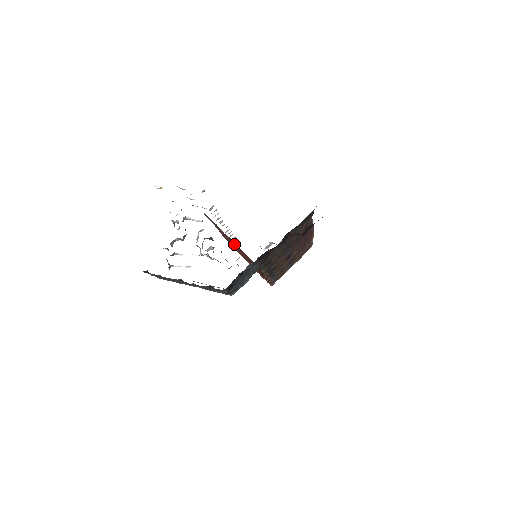
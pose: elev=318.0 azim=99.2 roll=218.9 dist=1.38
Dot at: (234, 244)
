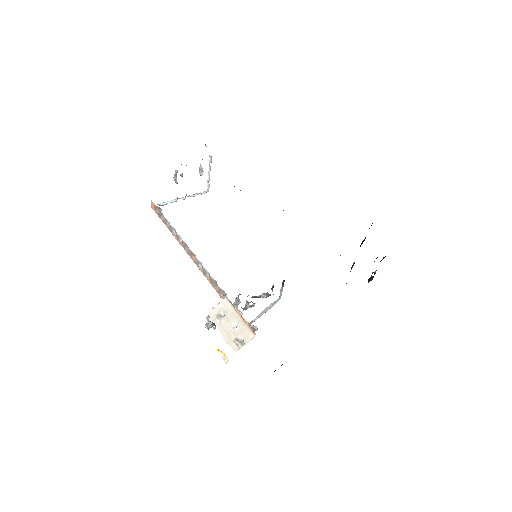
Dot at: occluded
